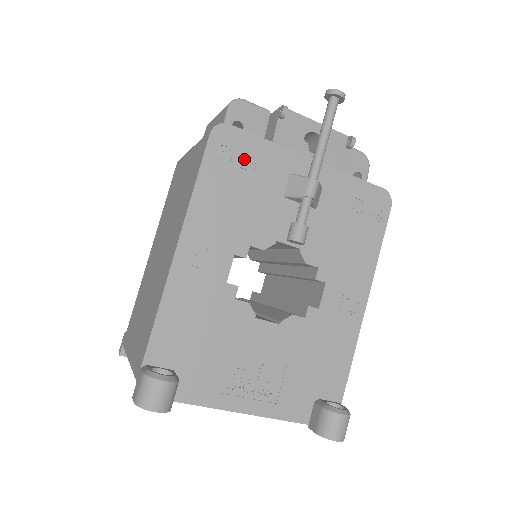
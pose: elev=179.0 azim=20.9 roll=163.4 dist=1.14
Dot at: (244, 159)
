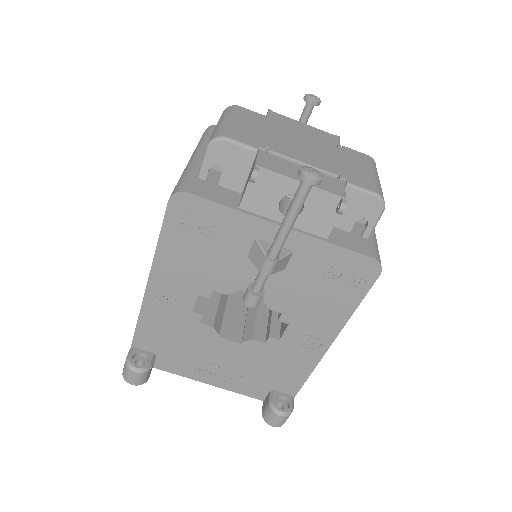
Dot at: (205, 223)
